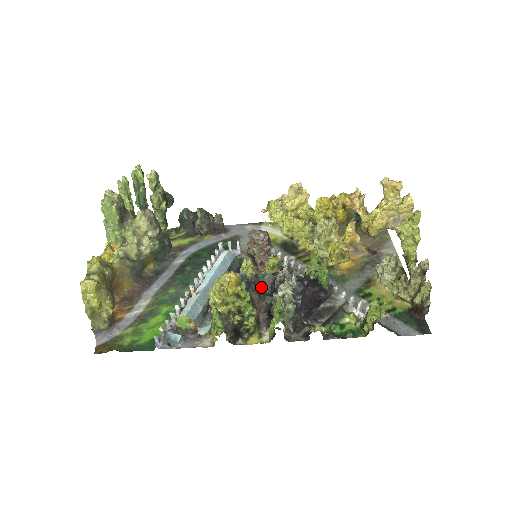
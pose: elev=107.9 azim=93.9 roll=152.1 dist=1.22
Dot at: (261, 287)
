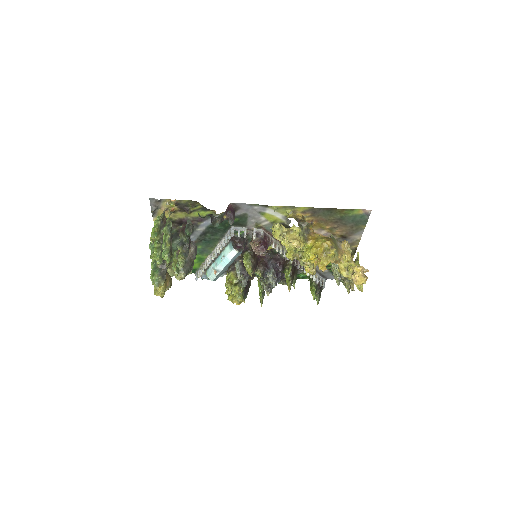
Dot at: occluded
